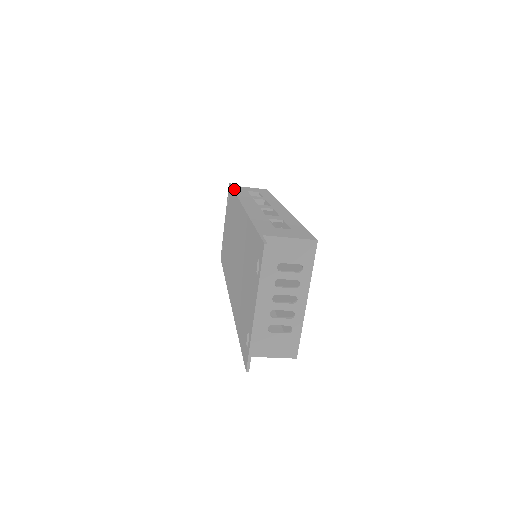
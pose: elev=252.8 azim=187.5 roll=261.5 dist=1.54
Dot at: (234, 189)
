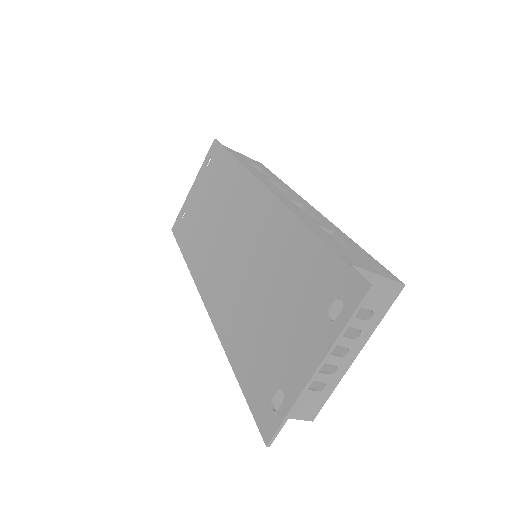
Dot at: (231, 153)
